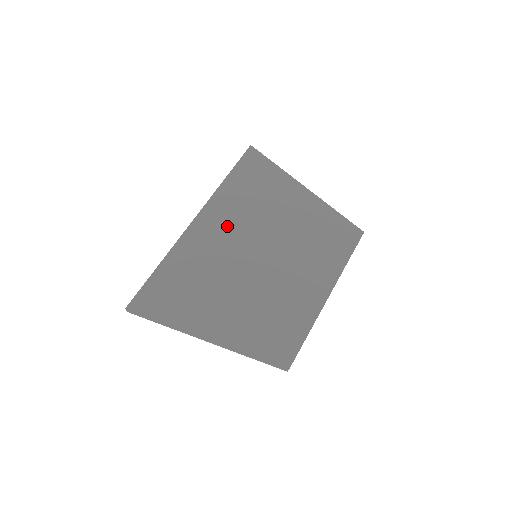
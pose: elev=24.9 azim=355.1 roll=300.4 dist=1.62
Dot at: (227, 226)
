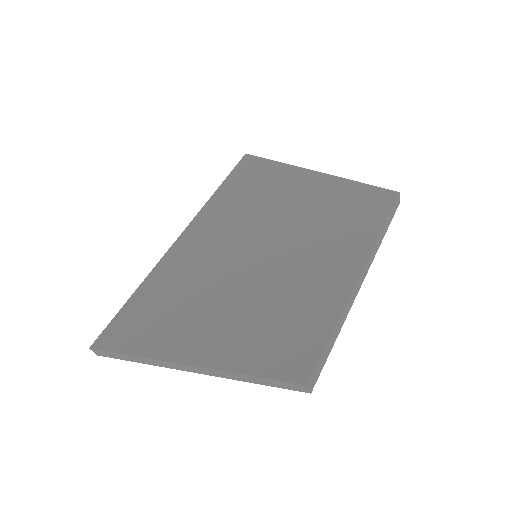
Dot at: (218, 233)
